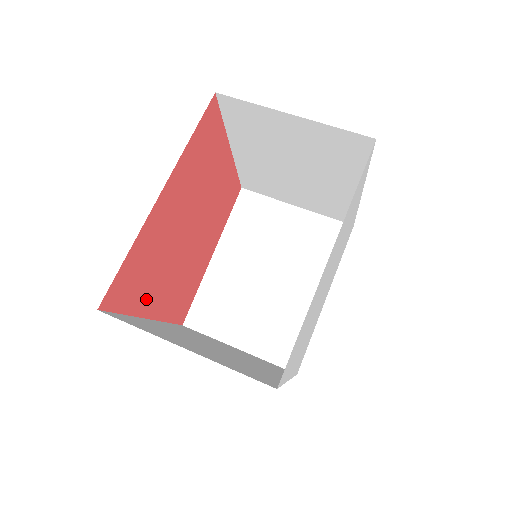
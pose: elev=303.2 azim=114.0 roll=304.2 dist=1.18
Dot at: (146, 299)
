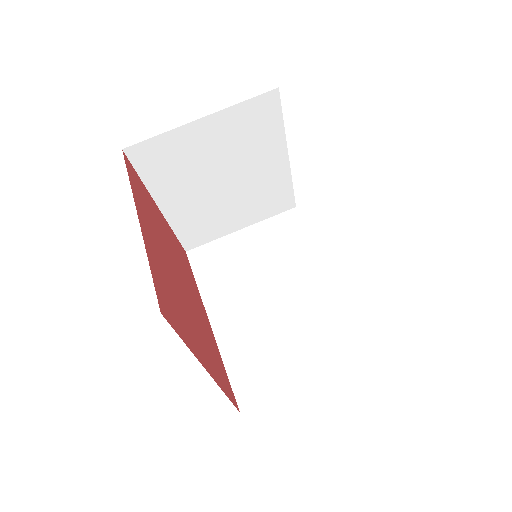
Dot at: (213, 341)
